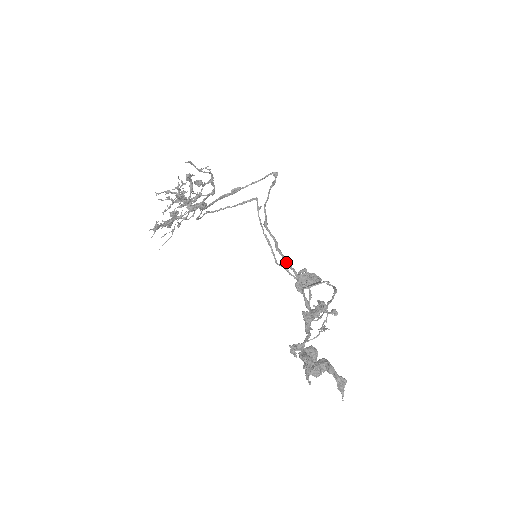
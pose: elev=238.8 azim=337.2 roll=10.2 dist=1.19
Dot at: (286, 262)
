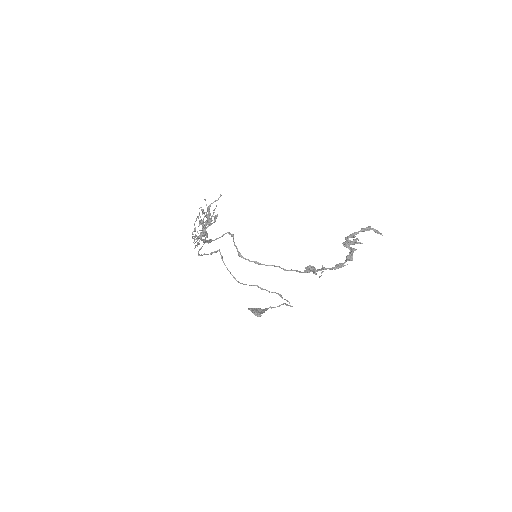
Dot at: (268, 265)
